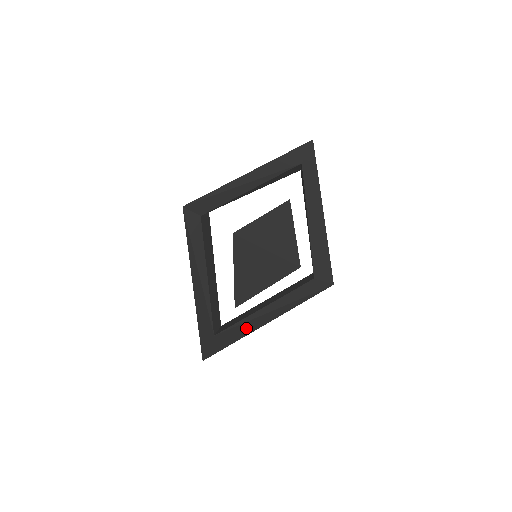
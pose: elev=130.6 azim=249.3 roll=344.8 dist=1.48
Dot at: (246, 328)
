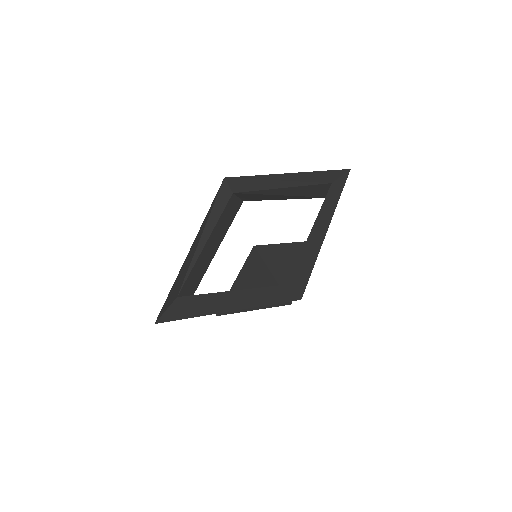
Dot at: (206, 306)
